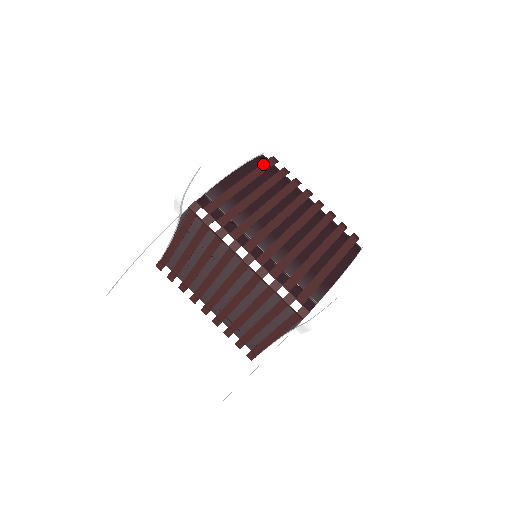
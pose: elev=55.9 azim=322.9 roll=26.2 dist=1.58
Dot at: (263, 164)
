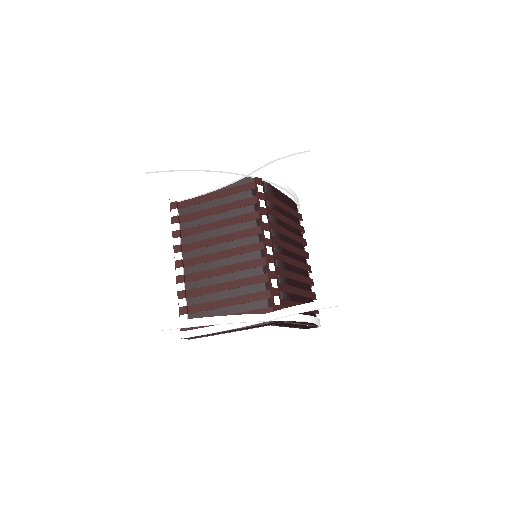
Dot at: (297, 212)
